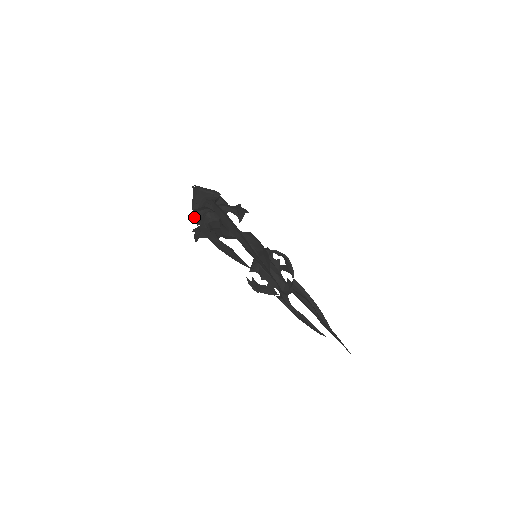
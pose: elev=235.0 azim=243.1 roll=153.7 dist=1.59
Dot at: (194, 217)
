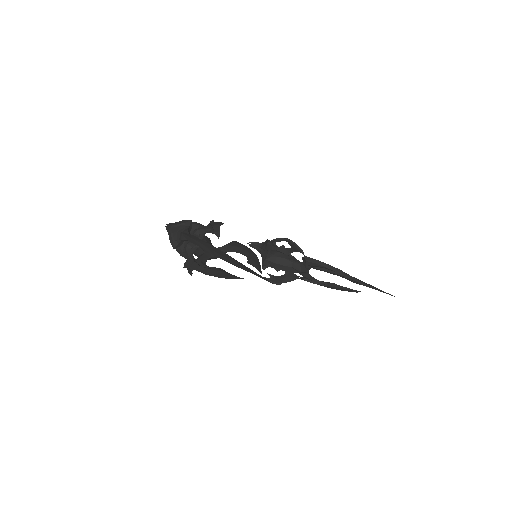
Dot at: (180, 254)
